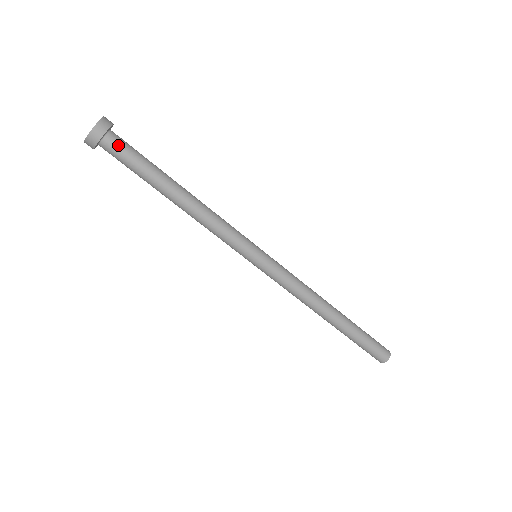
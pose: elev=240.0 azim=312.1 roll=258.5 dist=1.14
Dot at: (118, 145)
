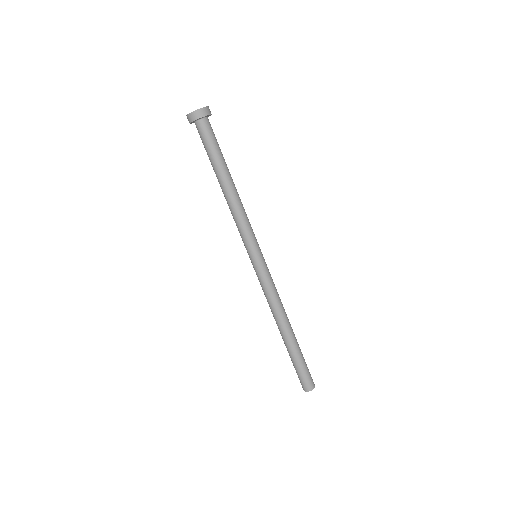
Dot at: (203, 130)
